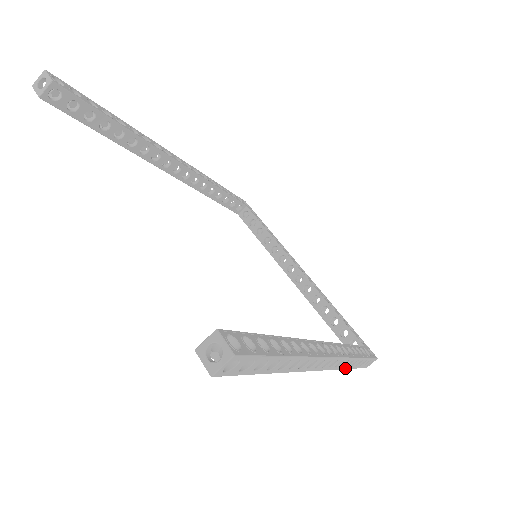
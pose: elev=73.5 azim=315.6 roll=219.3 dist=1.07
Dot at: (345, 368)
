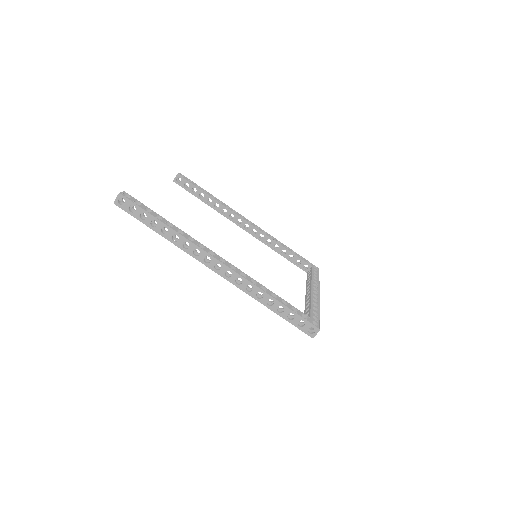
Dot at: (259, 301)
